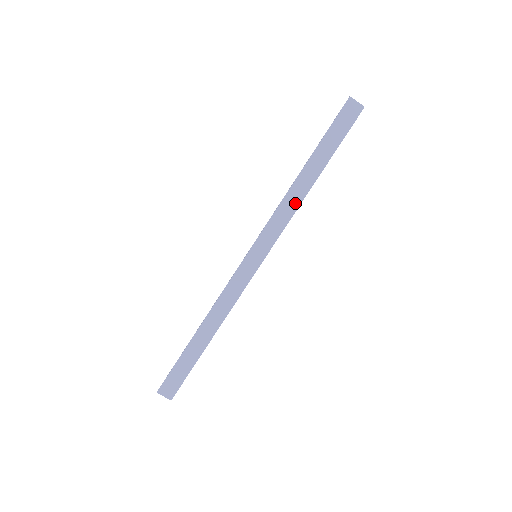
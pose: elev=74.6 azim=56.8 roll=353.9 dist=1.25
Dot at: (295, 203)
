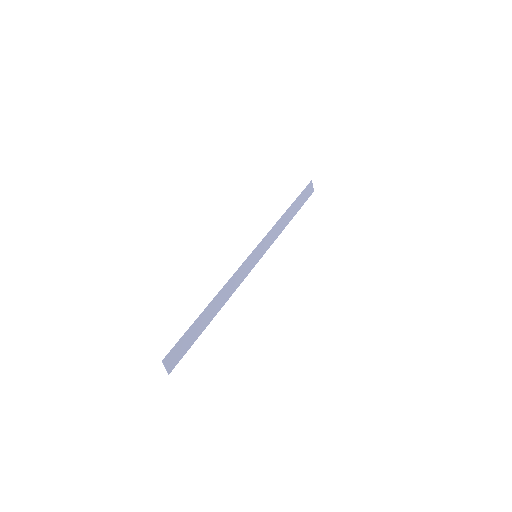
Dot at: (280, 229)
